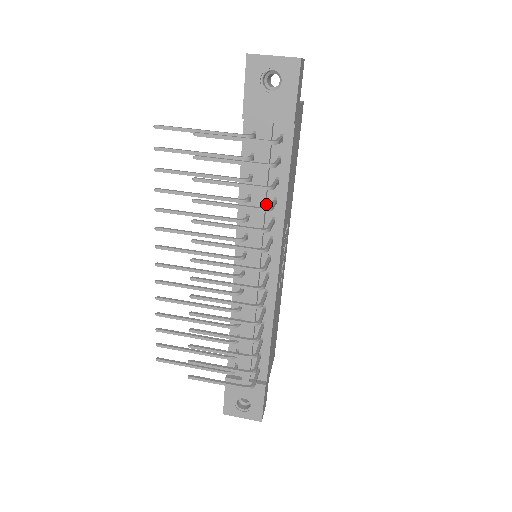
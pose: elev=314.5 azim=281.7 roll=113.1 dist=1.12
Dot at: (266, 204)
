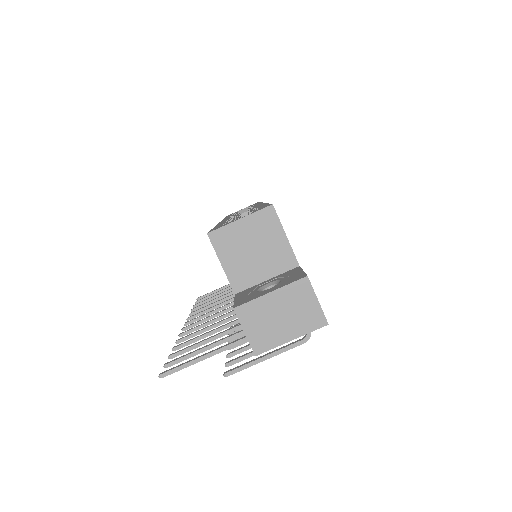
Dot at: occluded
